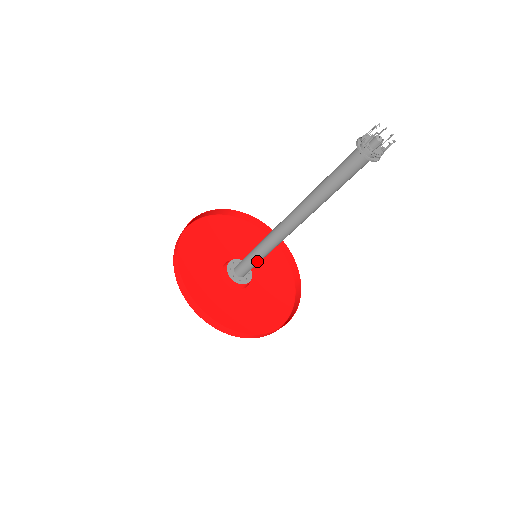
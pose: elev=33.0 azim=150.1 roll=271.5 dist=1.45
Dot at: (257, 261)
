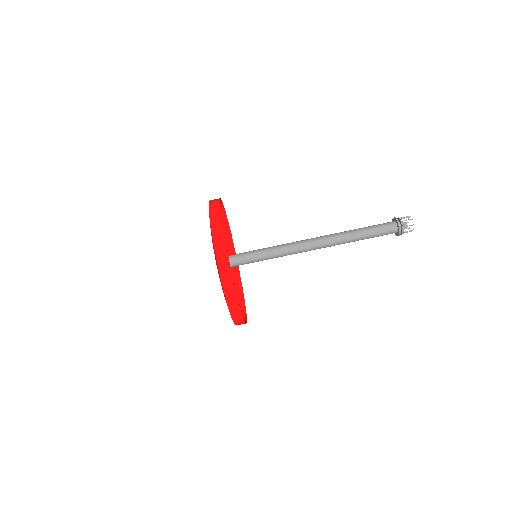
Dot at: (256, 252)
